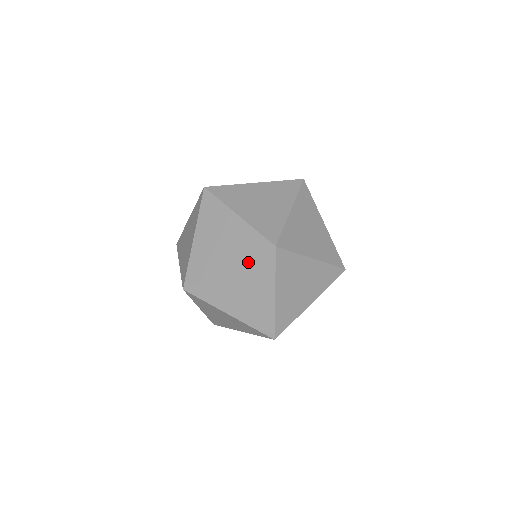
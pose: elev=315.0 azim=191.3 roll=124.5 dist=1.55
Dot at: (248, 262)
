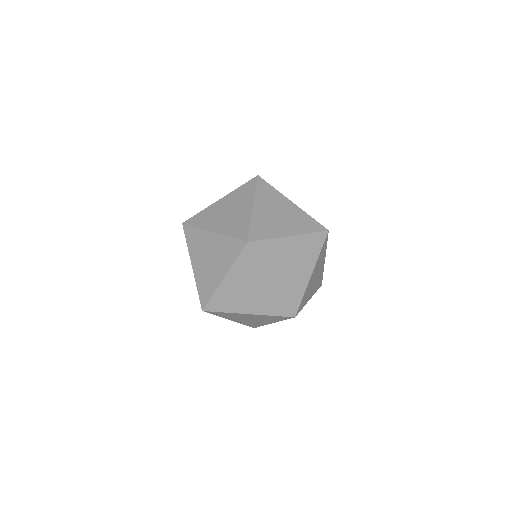
Dot at: (226, 238)
